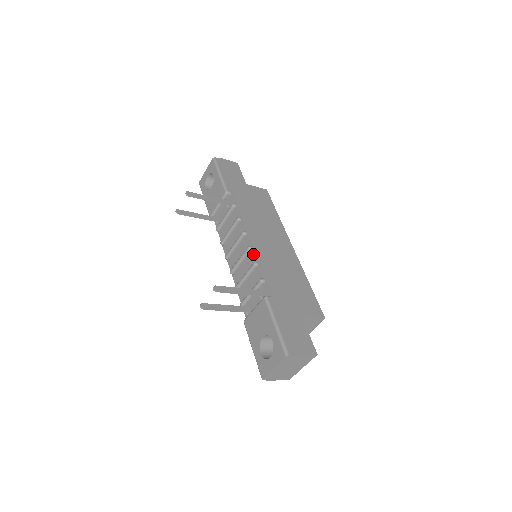
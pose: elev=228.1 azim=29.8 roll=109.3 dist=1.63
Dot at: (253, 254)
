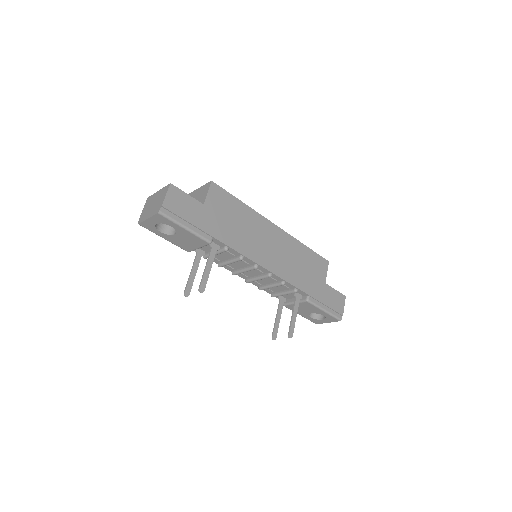
Dot at: (275, 277)
